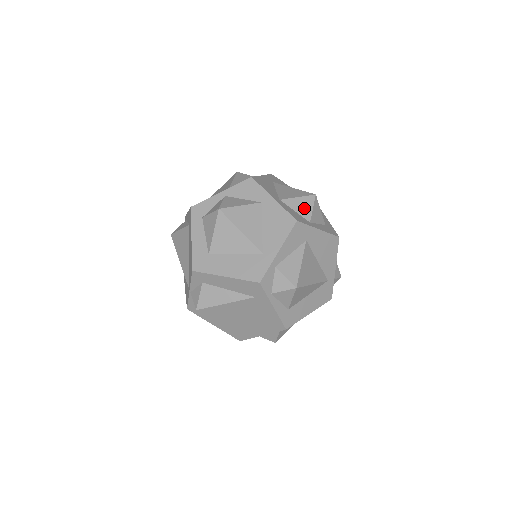
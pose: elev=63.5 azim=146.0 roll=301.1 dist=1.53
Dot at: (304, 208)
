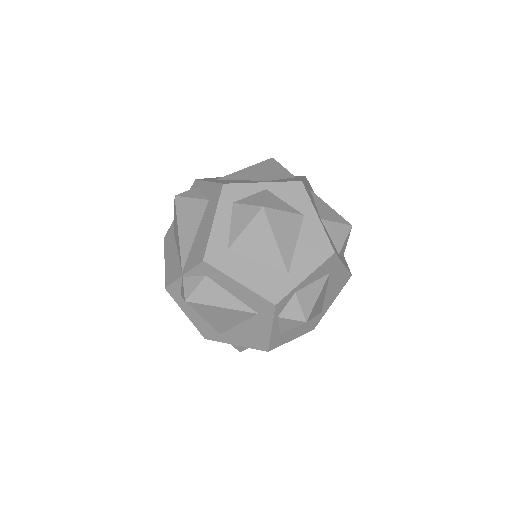
Dot at: (338, 237)
